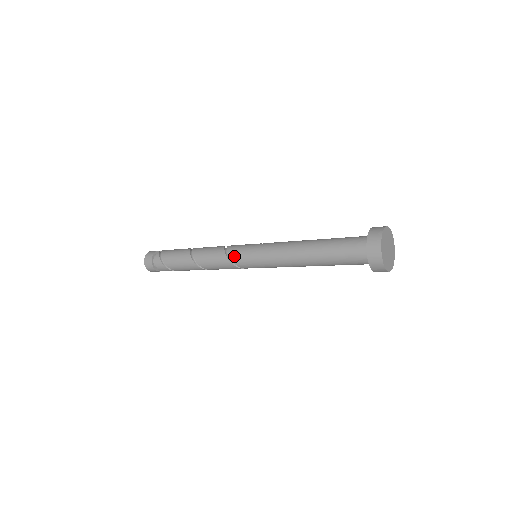
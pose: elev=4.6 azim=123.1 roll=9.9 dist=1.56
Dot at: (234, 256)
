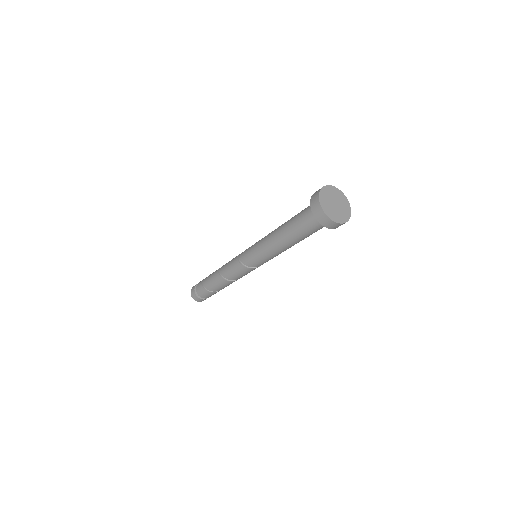
Dot at: occluded
